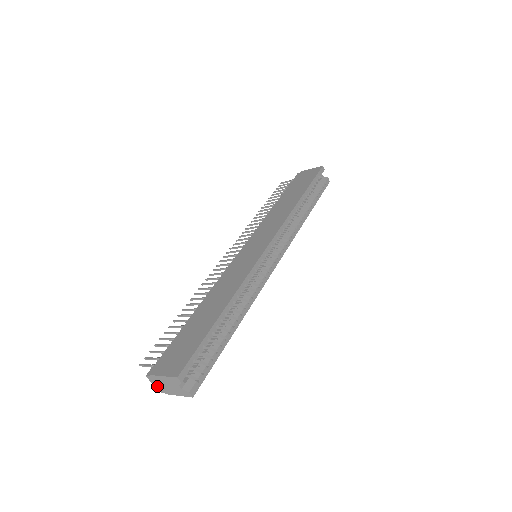
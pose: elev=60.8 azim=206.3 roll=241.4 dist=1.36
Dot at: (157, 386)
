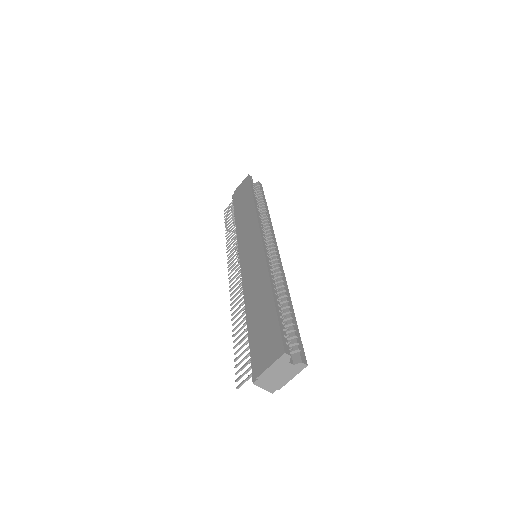
Dot at: (268, 387)
